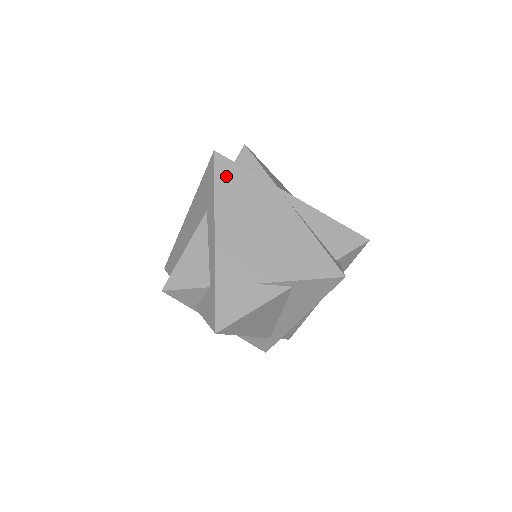
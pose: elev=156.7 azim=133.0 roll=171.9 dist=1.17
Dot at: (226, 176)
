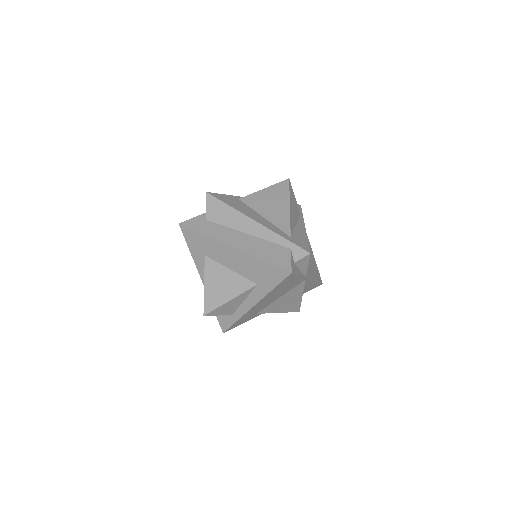
Dot at: (286, 282)
